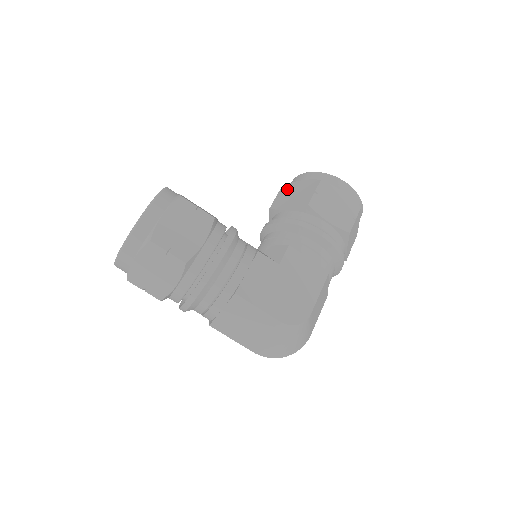
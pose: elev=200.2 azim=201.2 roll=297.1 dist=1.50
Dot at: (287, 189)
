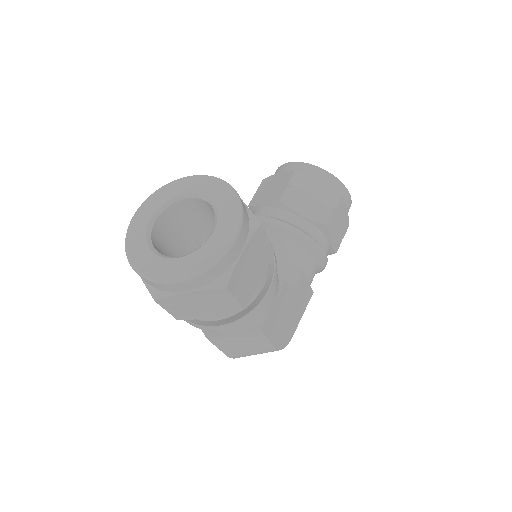
Dot at: (302, 182)
